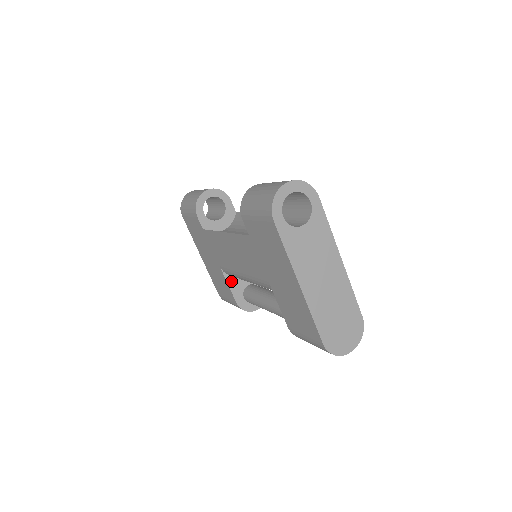
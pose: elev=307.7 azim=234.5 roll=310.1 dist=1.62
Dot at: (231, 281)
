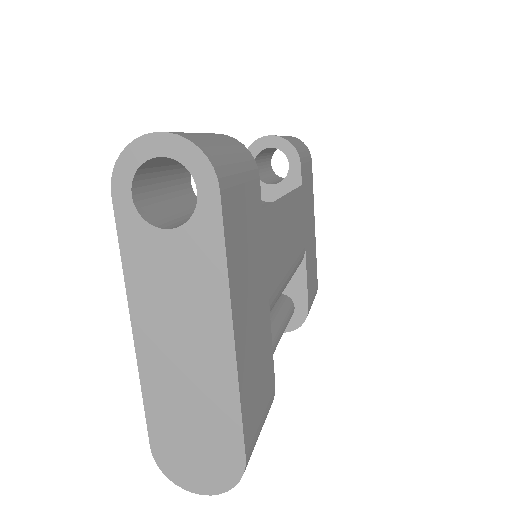
Dot at: occluded
